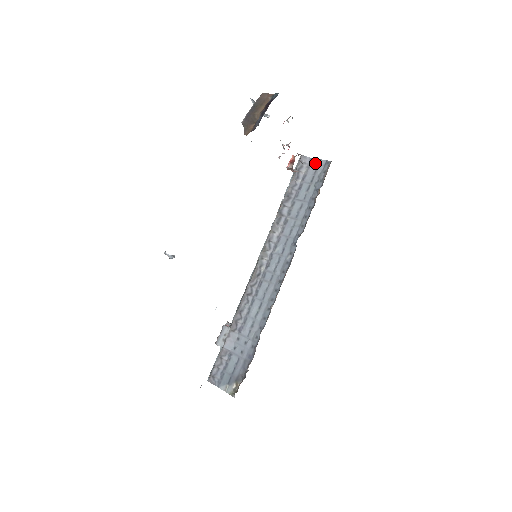
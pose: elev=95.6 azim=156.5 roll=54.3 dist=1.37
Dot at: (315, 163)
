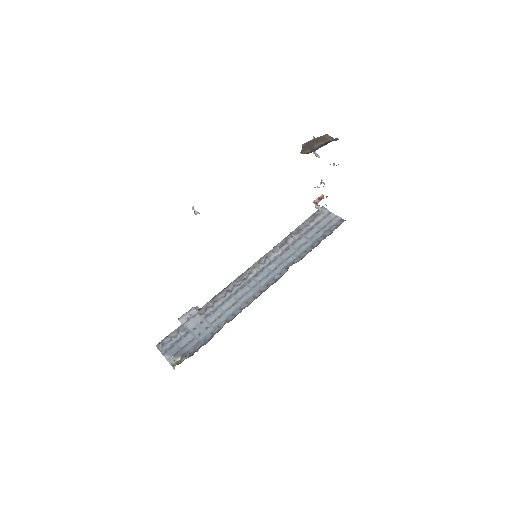
Dot at: (332, 216)
